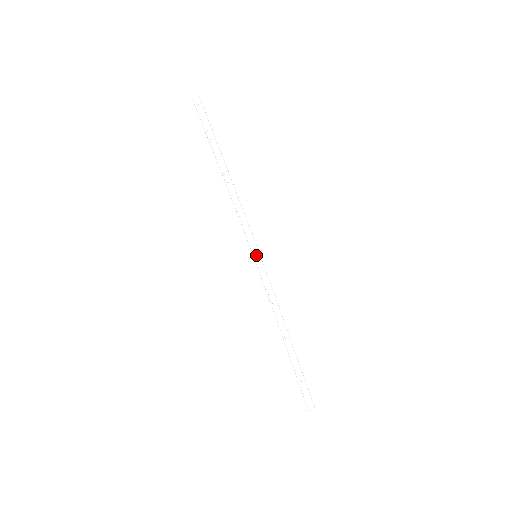
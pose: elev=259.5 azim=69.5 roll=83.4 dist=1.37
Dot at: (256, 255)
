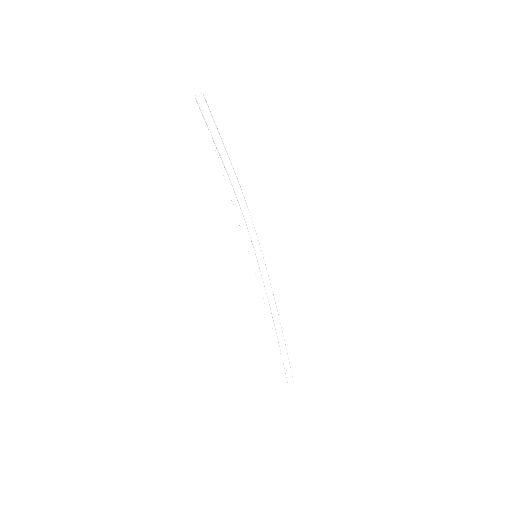
Dot at: (257, 250)
